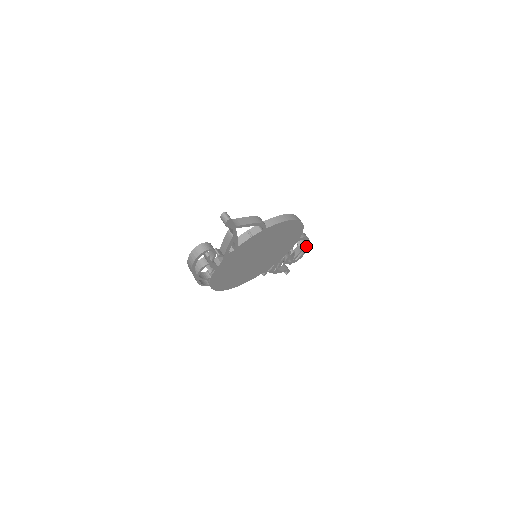
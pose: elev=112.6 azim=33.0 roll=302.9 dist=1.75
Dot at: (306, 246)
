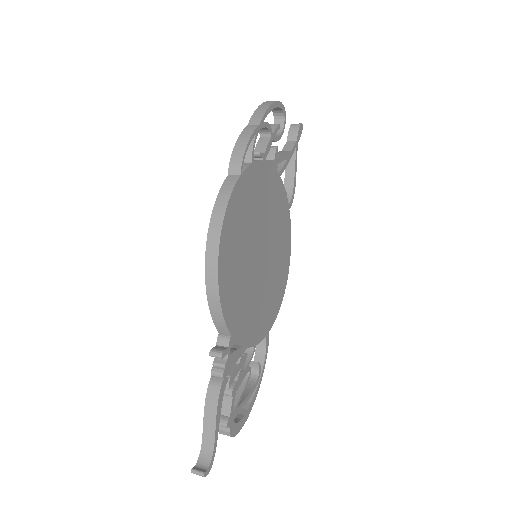
Dot at: (251, 397)
